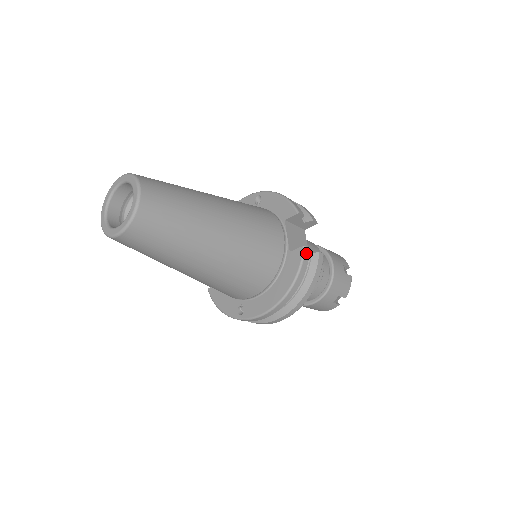
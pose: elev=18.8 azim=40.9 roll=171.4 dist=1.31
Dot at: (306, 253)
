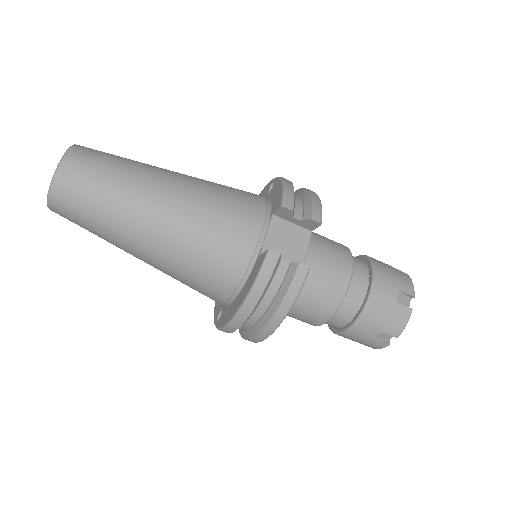
Dot at: (270, 260)
